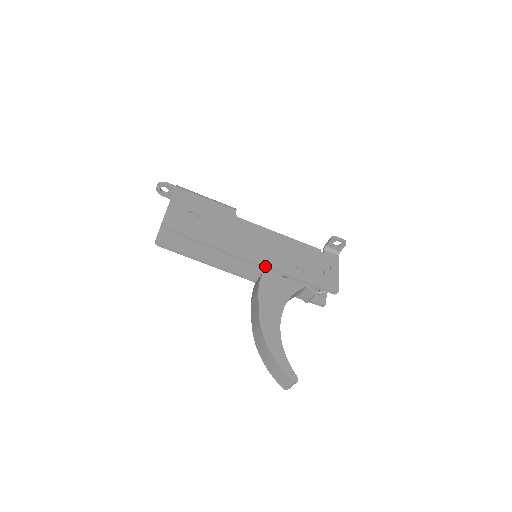
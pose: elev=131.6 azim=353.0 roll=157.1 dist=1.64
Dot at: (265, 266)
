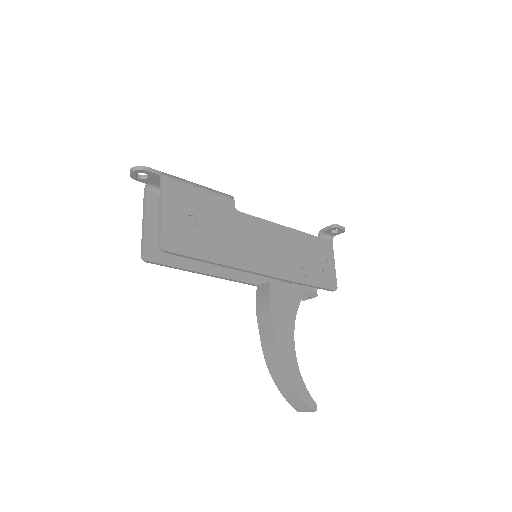
Dot at: (274, 277)
